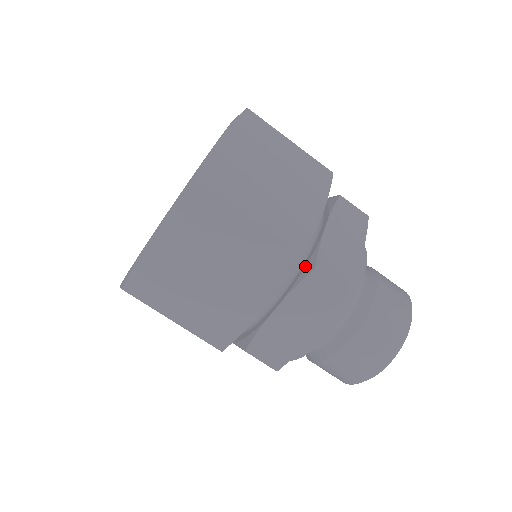
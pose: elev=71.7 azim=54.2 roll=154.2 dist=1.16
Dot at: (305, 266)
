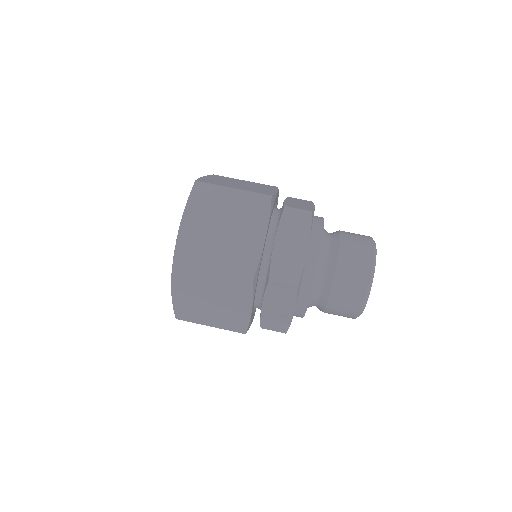
Dot at: occluded
